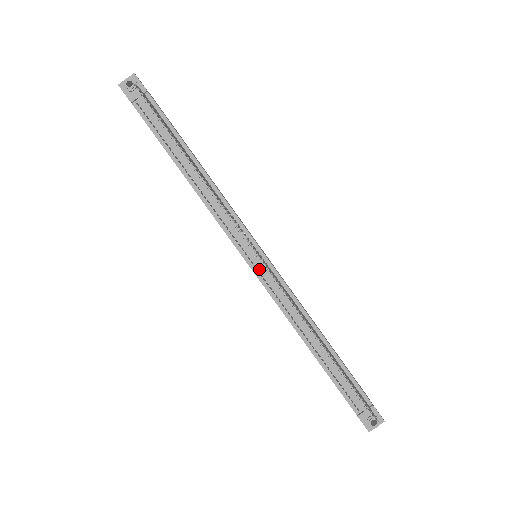
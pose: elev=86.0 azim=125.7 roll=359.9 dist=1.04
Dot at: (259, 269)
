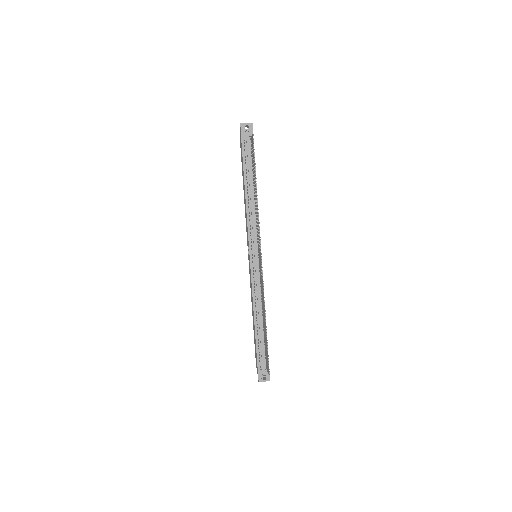
Dot at: (254, 264)
